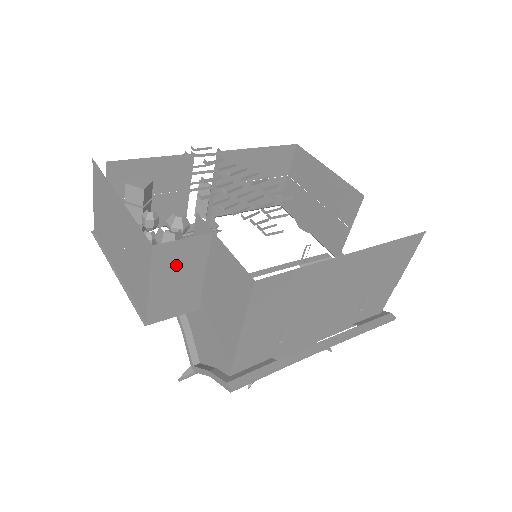
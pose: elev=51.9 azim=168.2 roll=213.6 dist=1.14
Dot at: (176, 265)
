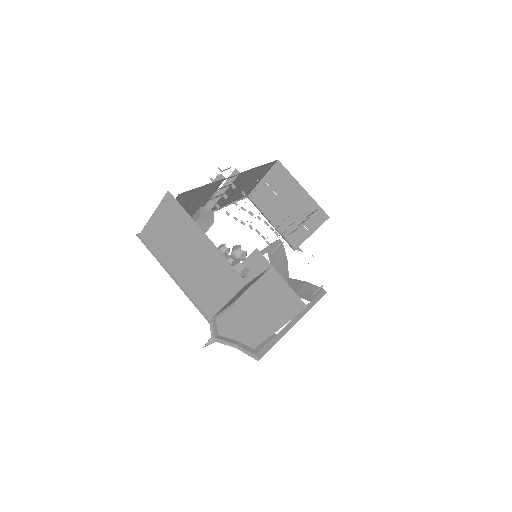
Dot at: (245, 288)
